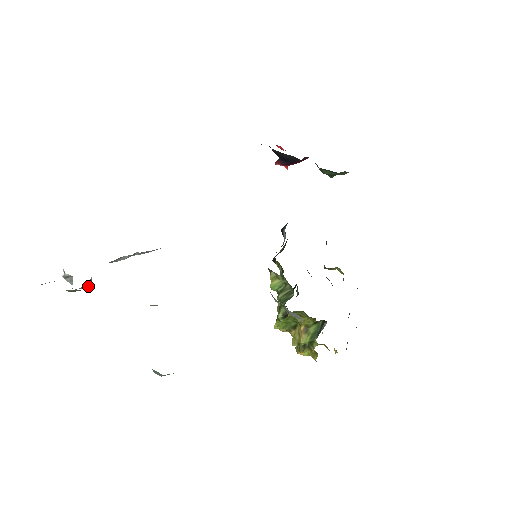
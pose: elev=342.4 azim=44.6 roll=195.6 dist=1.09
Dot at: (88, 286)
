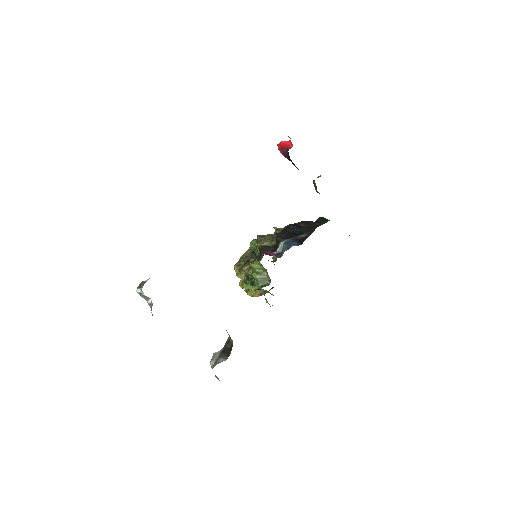
Dot at: occluded
